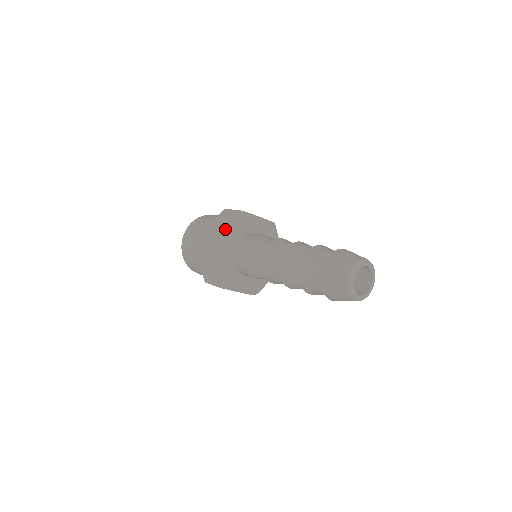
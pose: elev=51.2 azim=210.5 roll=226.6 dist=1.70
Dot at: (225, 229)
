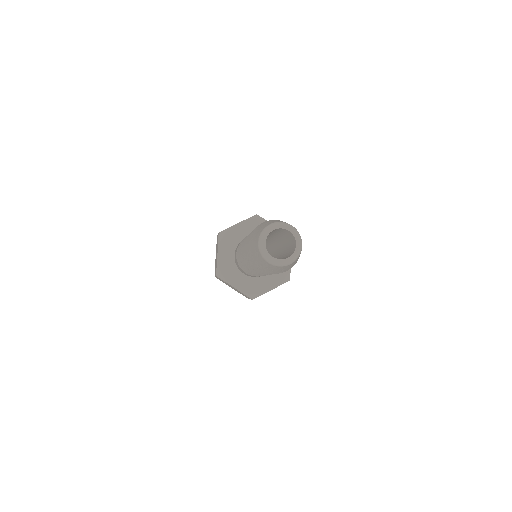
Dot at: occluded
